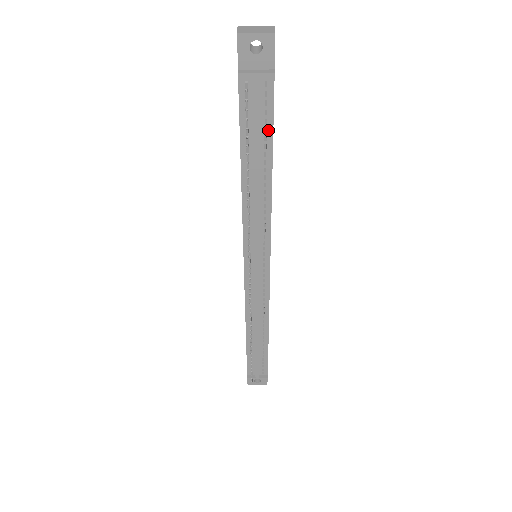
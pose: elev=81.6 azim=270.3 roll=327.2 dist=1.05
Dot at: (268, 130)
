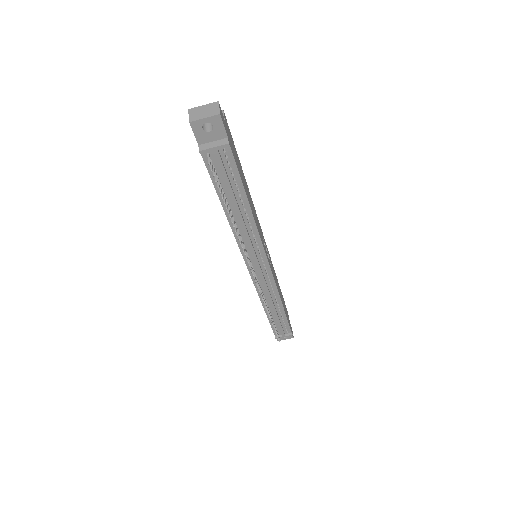
Dot at: (236, 179)
